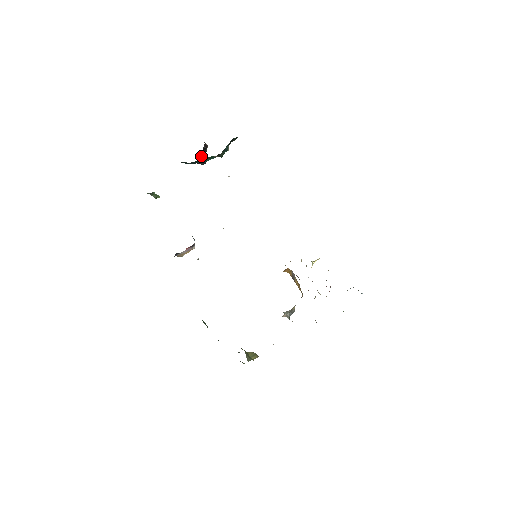
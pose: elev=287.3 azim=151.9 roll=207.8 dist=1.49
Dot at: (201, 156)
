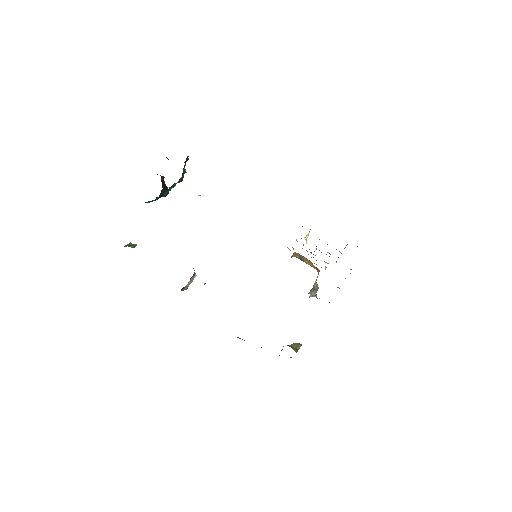
Dot at: (162, 189)
